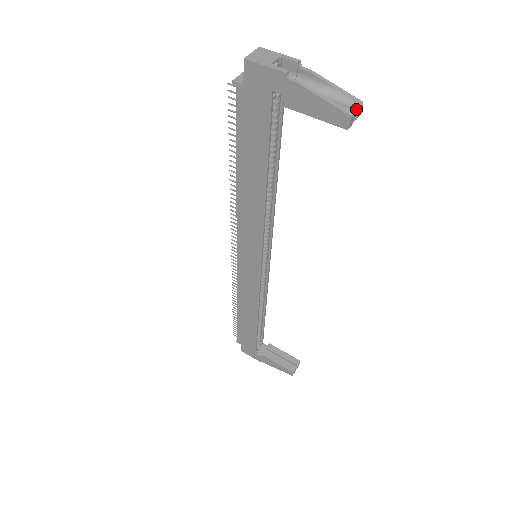
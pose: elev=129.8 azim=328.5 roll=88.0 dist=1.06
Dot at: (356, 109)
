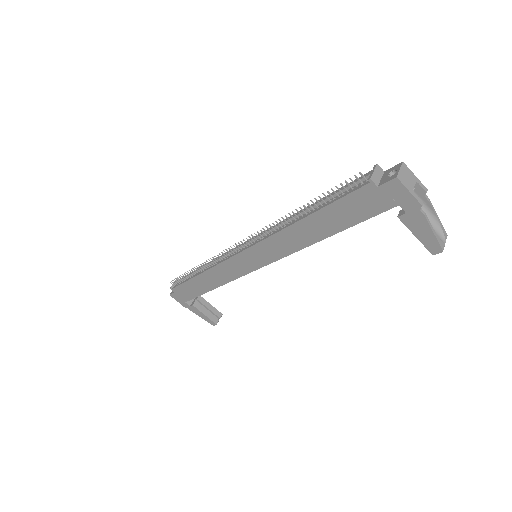
Dot at: occluded
